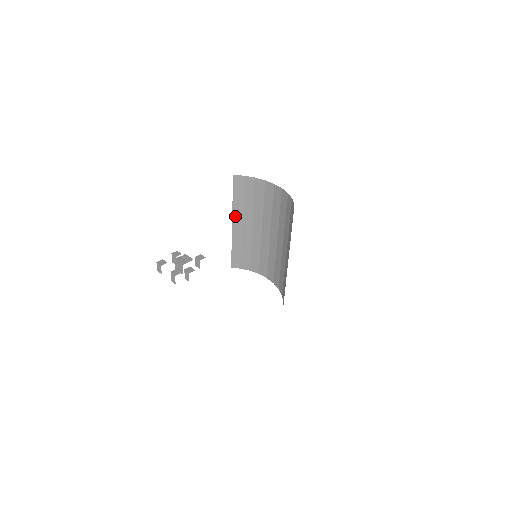
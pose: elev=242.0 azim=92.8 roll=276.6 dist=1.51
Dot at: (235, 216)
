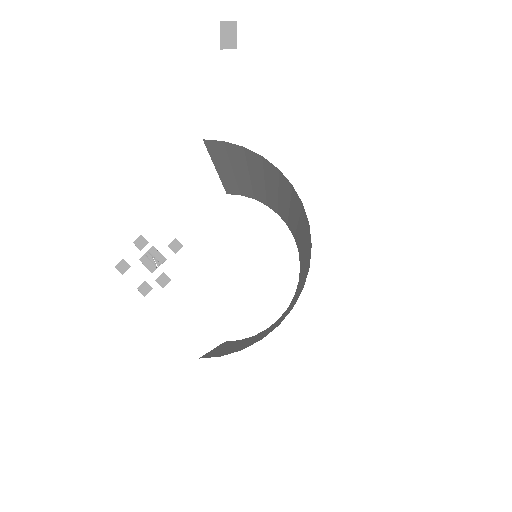
Dot at: (219, 167)
